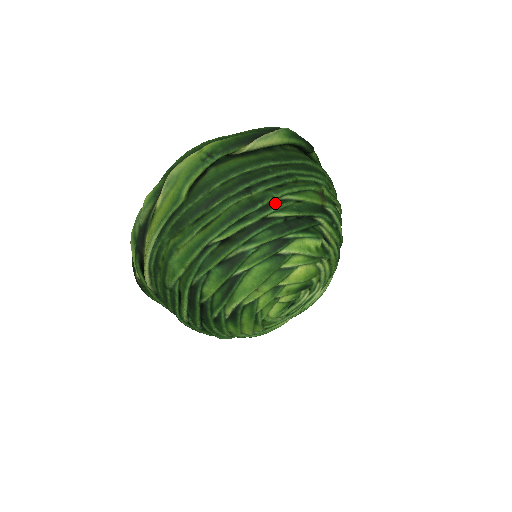
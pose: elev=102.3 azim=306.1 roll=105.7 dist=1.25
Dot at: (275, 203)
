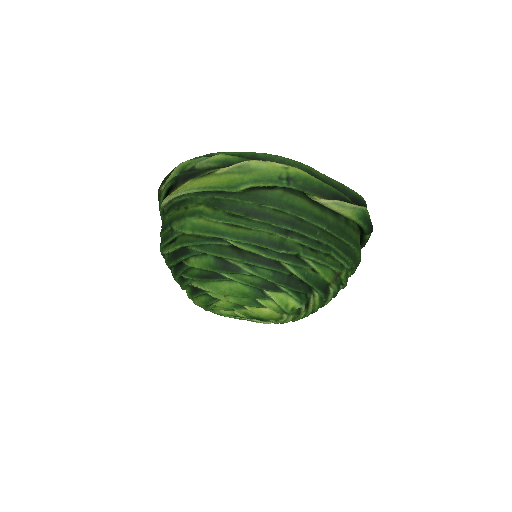
Dot at: (296, 259)
